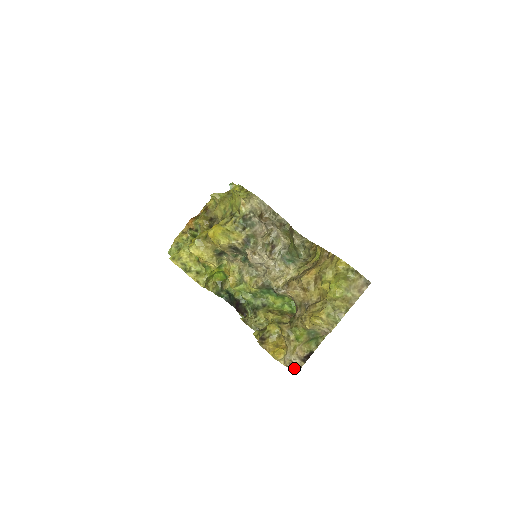
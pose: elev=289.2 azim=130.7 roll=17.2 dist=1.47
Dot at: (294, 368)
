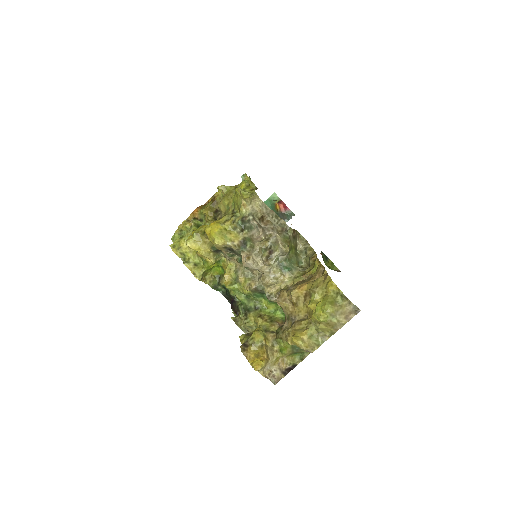
Dot at: (273, 379)
